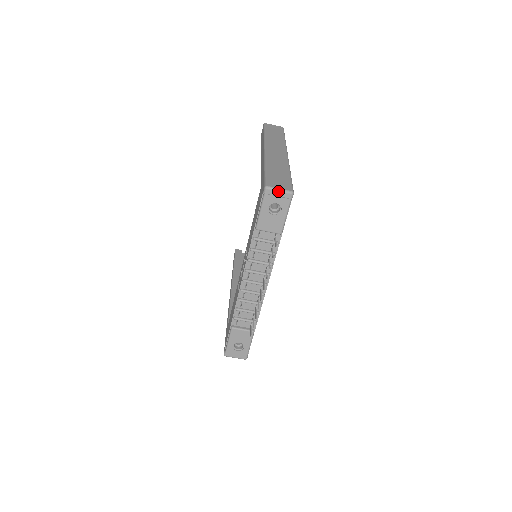
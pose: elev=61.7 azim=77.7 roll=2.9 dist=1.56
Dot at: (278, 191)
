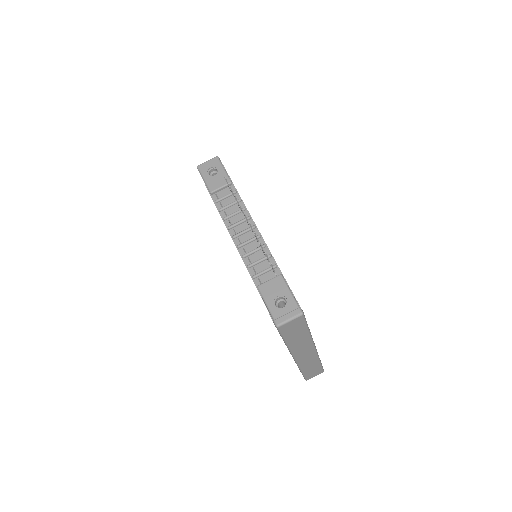
Dot at: (206, 162)
